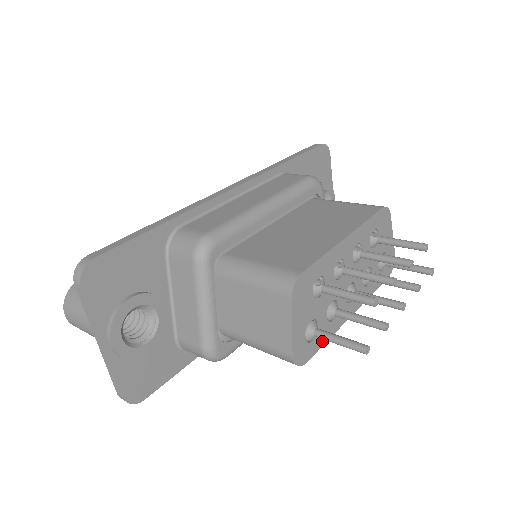
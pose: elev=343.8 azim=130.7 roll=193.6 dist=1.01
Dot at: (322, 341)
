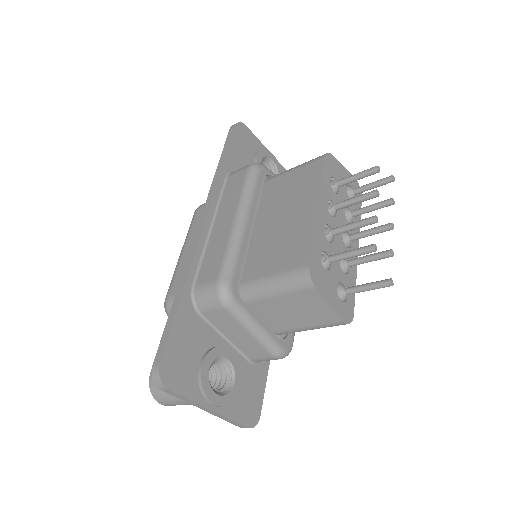
Dot at: occluded
